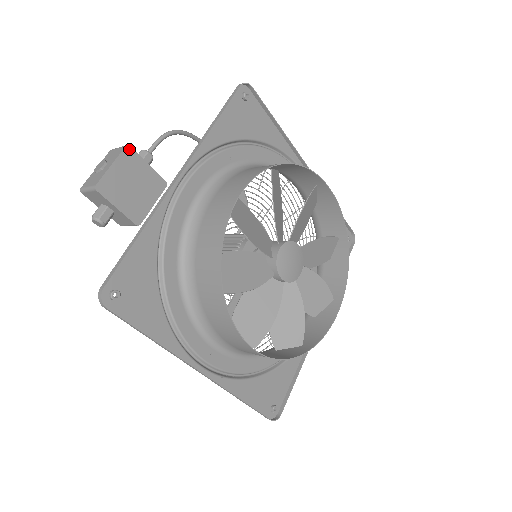
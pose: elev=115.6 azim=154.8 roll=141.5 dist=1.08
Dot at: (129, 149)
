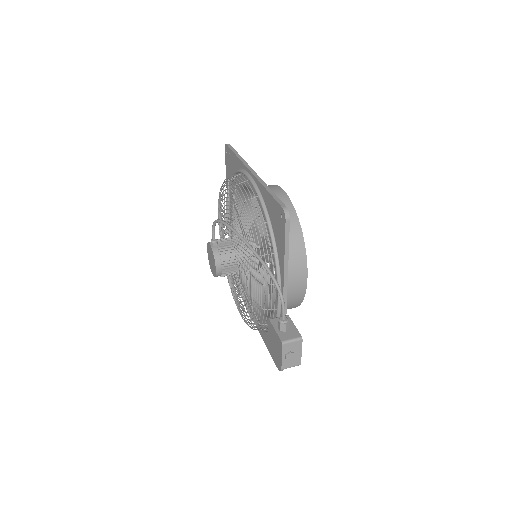
Dot at: (301, 338)
